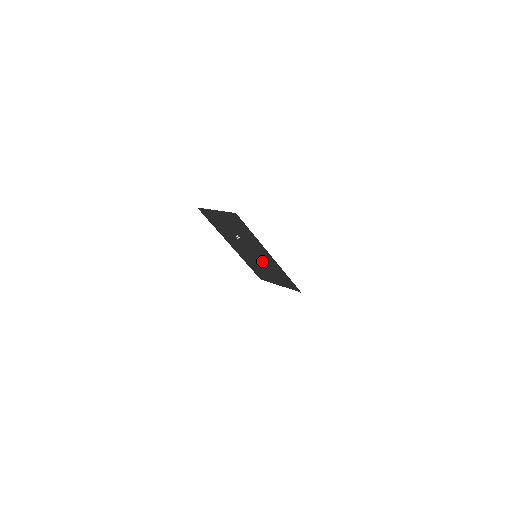
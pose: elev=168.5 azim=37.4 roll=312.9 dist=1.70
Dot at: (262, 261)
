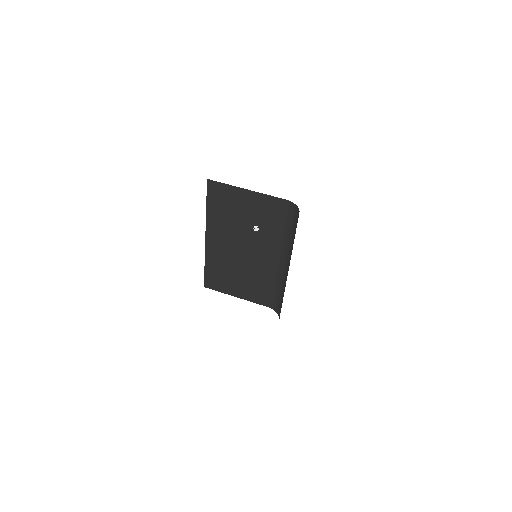
Dot at: (248, 264)
